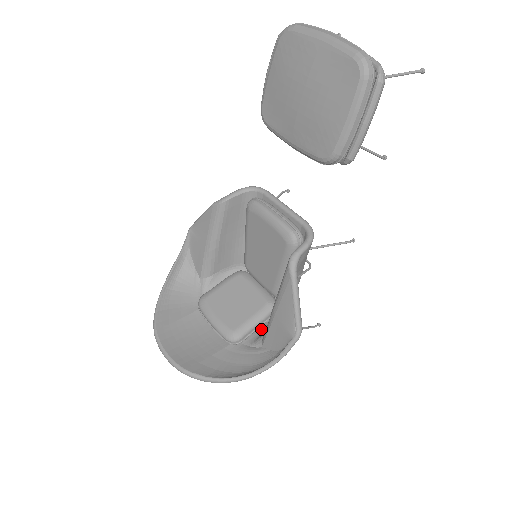
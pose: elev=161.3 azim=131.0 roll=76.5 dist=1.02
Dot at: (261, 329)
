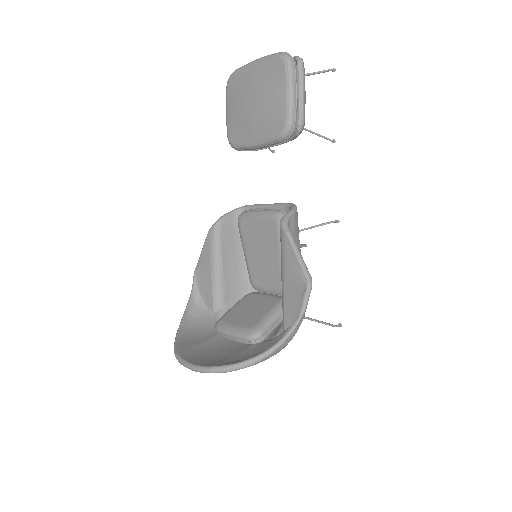
Dot at: (280, 325)
